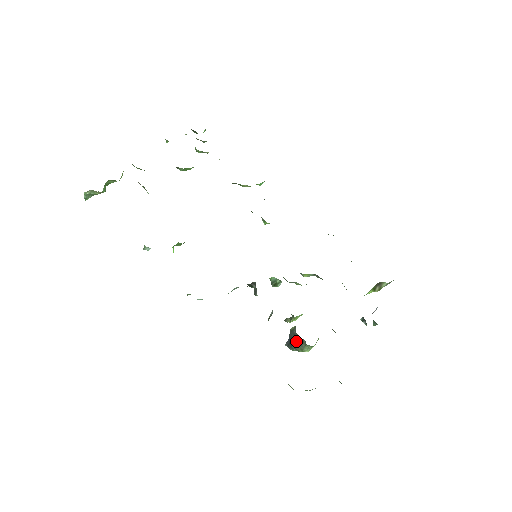
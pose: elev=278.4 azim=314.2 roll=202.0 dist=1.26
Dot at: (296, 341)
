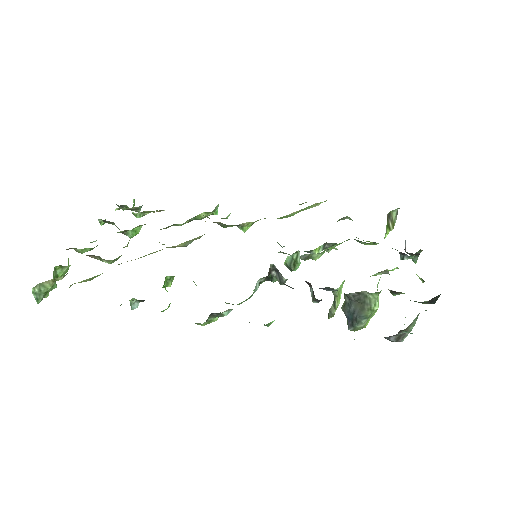
Dot at: (357, 307)
